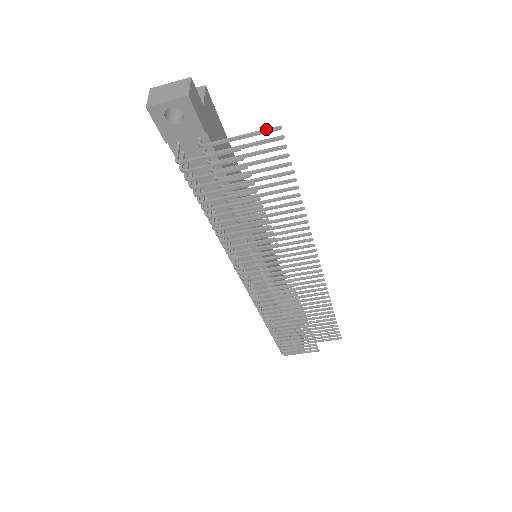
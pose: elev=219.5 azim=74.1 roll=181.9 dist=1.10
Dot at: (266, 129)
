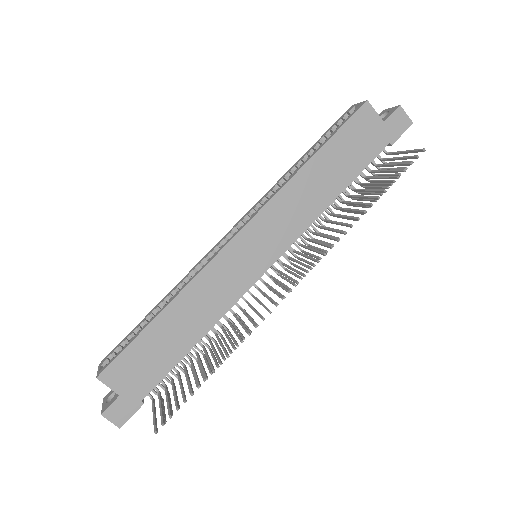
Dot at: (154, 427)
